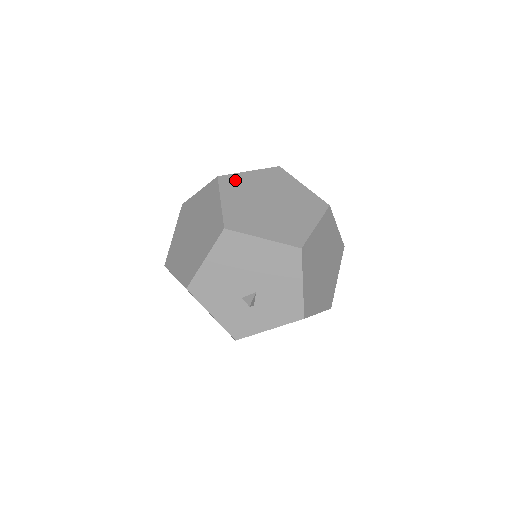
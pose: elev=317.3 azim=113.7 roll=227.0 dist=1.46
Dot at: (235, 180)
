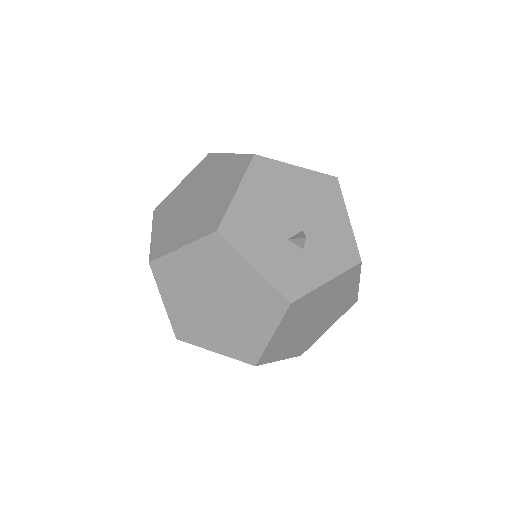
Dot at: occluded
